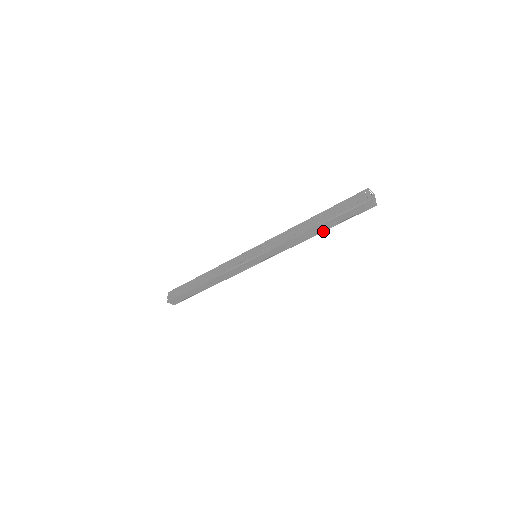
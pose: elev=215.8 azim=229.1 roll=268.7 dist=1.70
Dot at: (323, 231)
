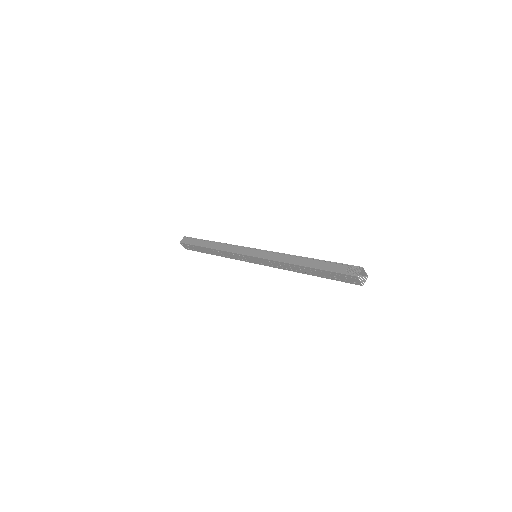
Dot at: occluded
